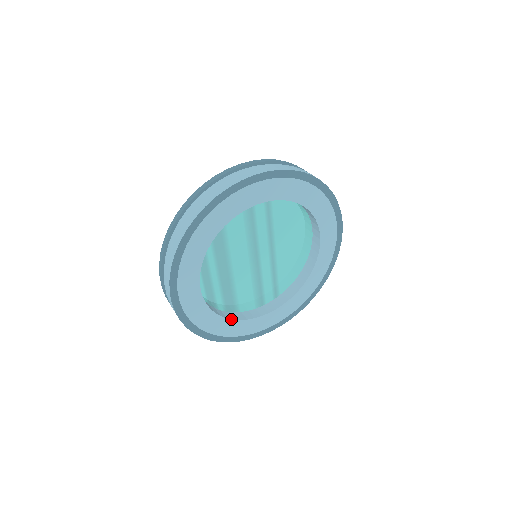
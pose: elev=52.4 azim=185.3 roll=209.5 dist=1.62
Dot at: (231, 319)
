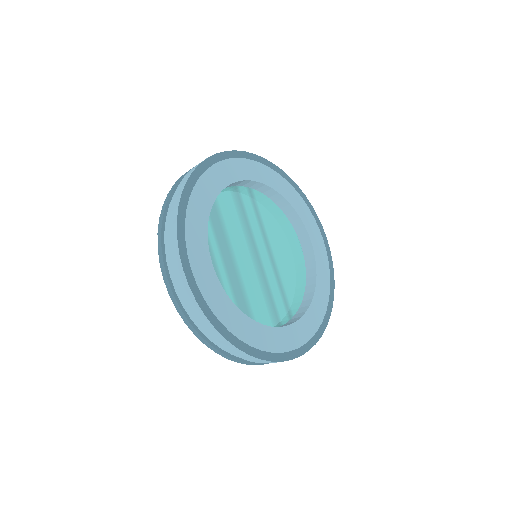
Dot at: (253, 320)
